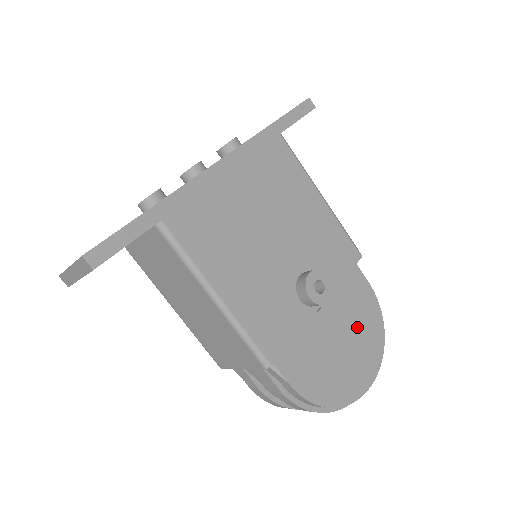
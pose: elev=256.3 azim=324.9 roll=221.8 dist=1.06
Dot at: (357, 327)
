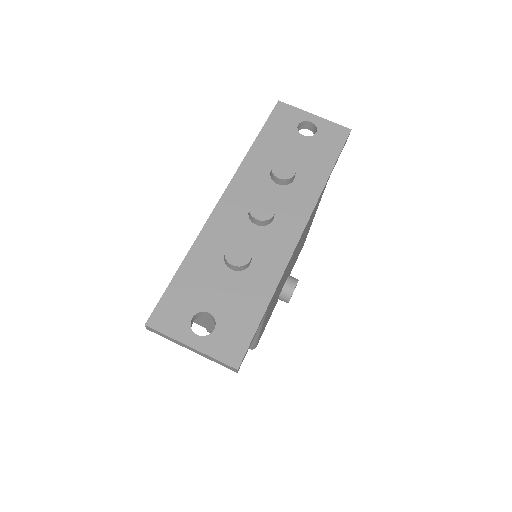
Dot at: occluded
